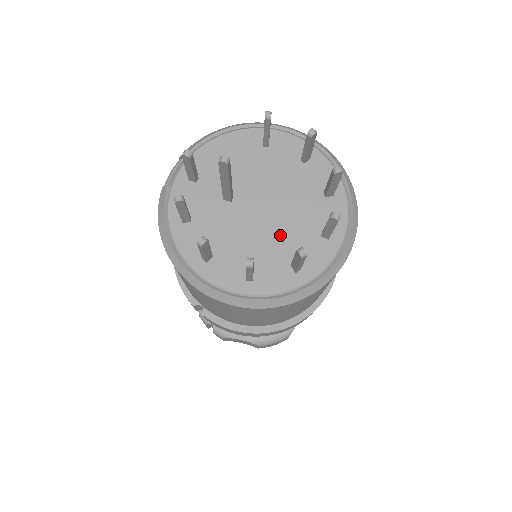
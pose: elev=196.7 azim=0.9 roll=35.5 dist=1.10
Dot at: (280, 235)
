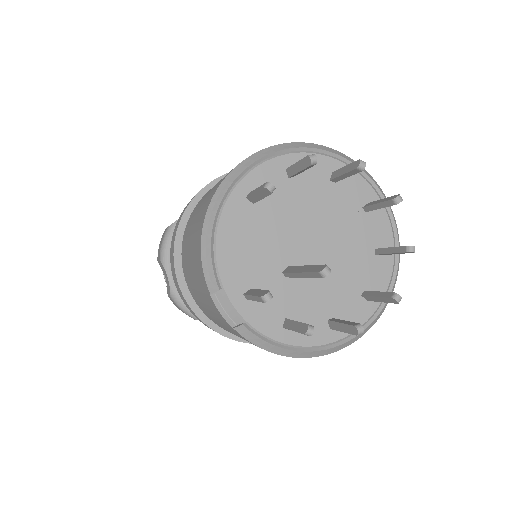
Dot at: (346, 247)
